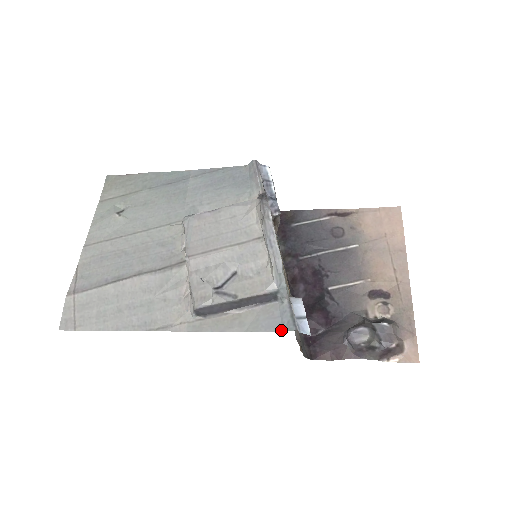
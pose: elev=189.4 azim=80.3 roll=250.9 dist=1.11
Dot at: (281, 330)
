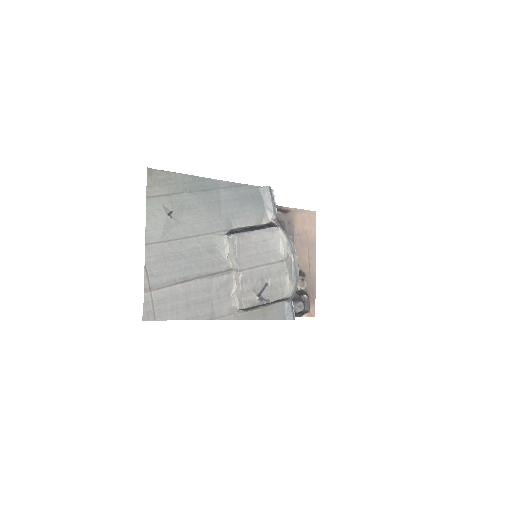
Dot at: (285, 319)
